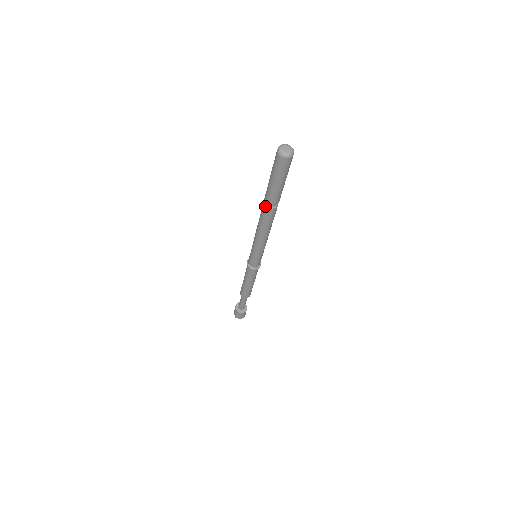
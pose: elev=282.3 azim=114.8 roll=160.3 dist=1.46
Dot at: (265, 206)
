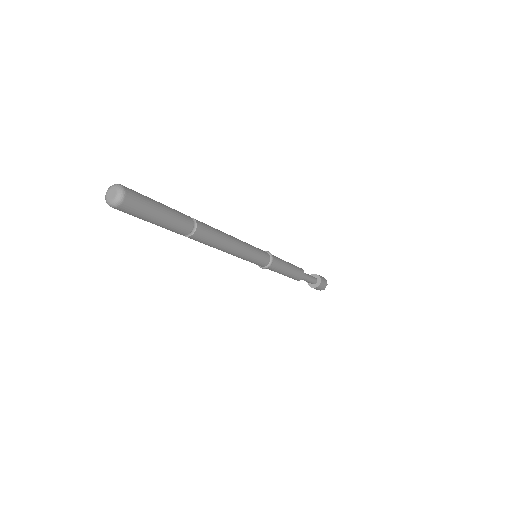
Dot at: occluded
